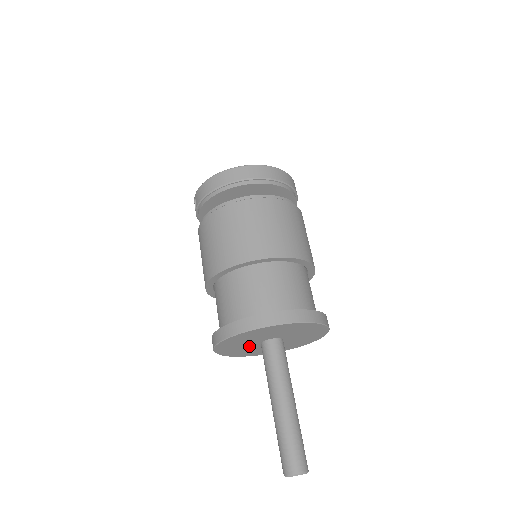
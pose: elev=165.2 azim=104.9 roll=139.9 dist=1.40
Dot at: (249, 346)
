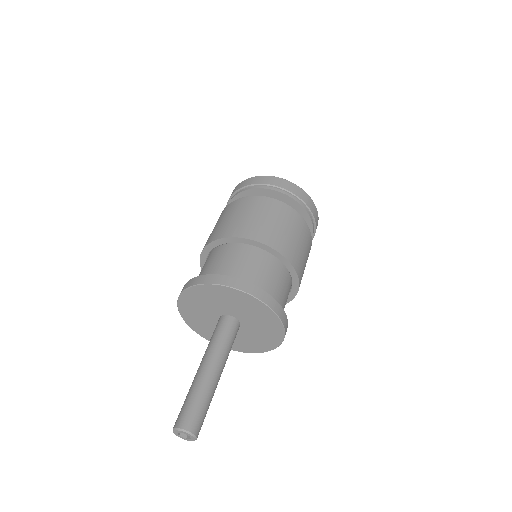
Dot at: (213, 324)
